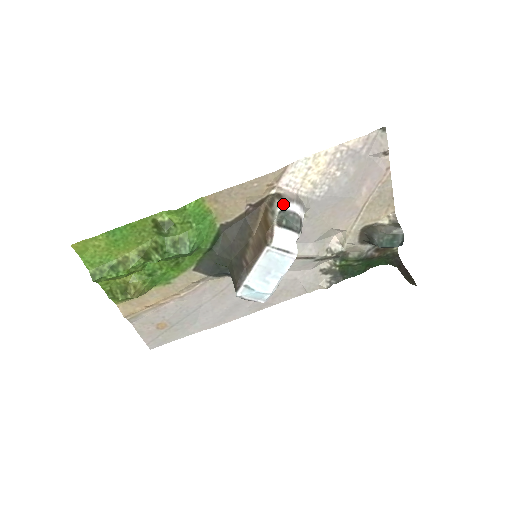
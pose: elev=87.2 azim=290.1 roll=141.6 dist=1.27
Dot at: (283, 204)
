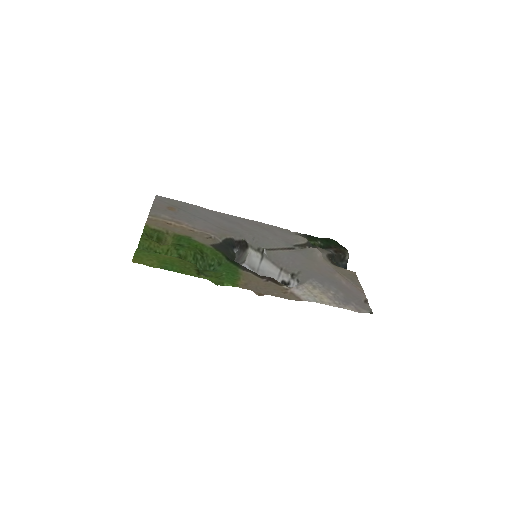
Dot at: occluded
